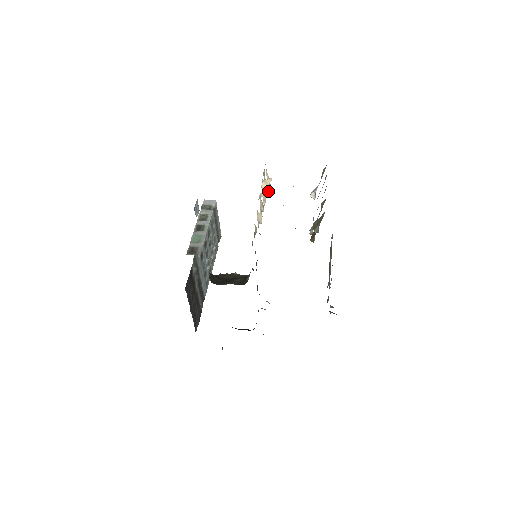
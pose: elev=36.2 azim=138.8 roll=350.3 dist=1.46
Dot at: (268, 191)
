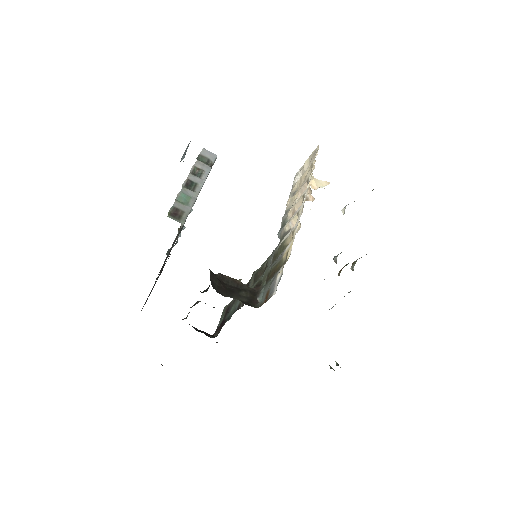
Dot at: occluded
